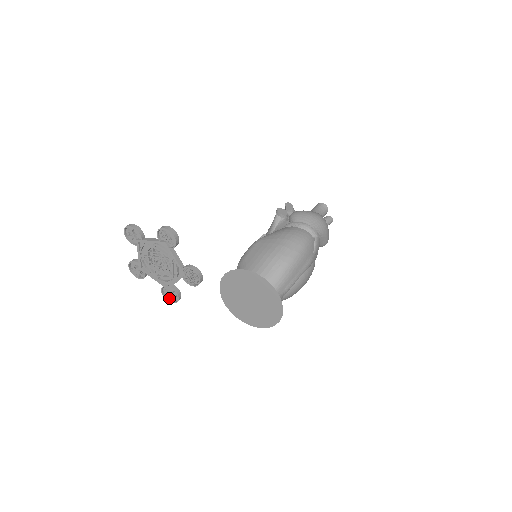
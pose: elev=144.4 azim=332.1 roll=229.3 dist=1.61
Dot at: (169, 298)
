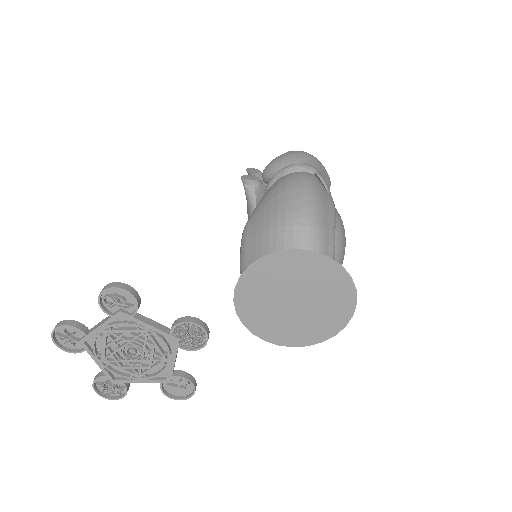
Dot at: (180, 395)
